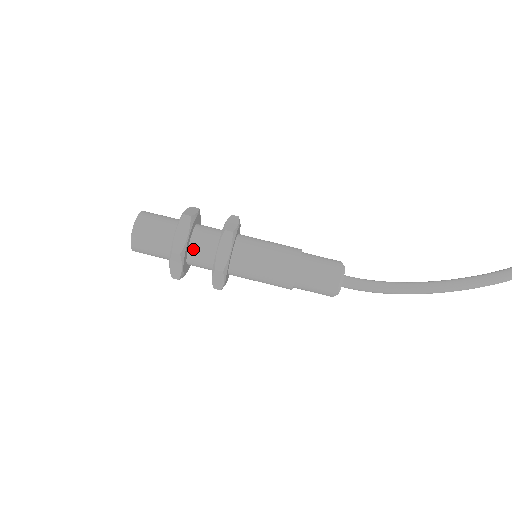
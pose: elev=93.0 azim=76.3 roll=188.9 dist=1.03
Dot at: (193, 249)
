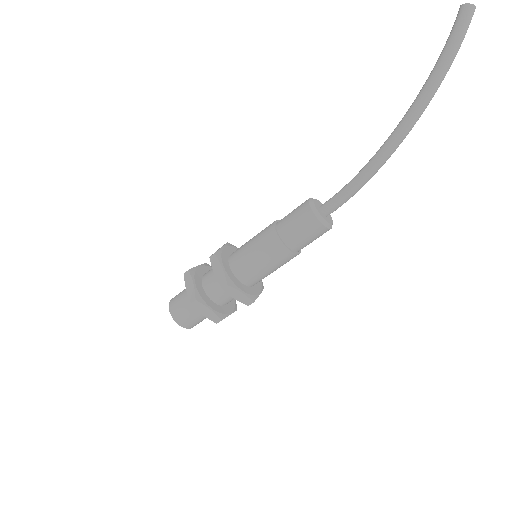
Dot at: (208, 290)
